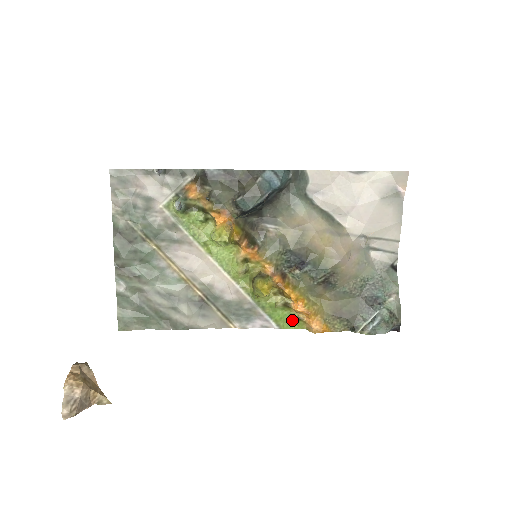
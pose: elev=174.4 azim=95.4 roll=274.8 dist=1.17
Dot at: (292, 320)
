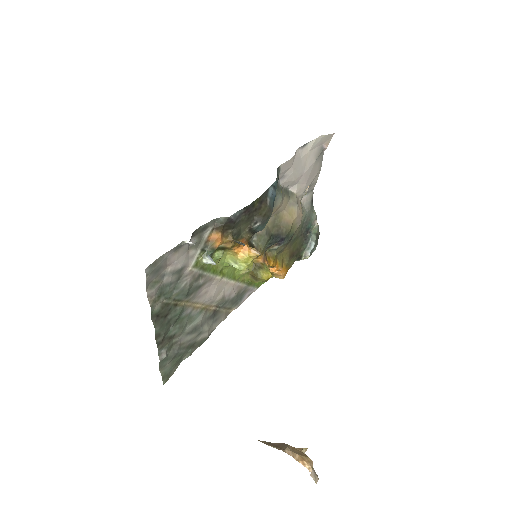
Dot at: occluded
